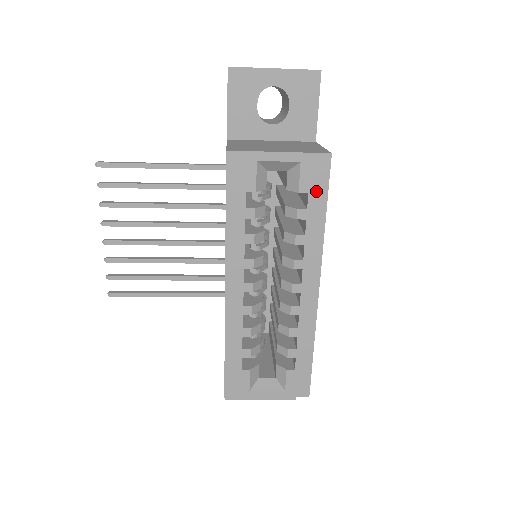
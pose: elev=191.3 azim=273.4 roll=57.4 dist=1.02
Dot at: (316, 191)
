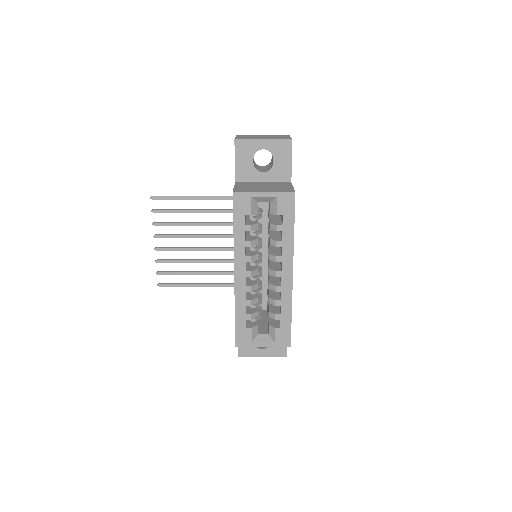
Dot at: (287, 214)
